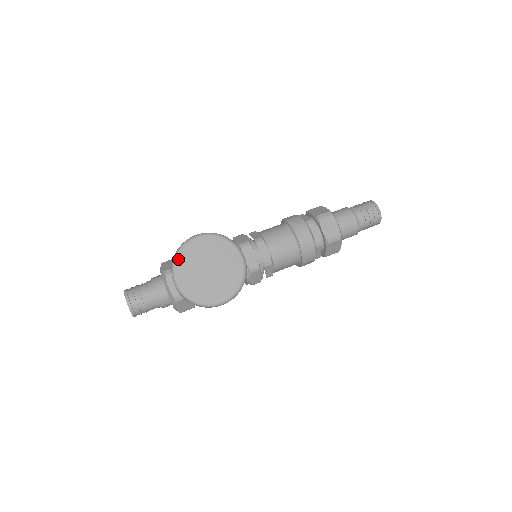
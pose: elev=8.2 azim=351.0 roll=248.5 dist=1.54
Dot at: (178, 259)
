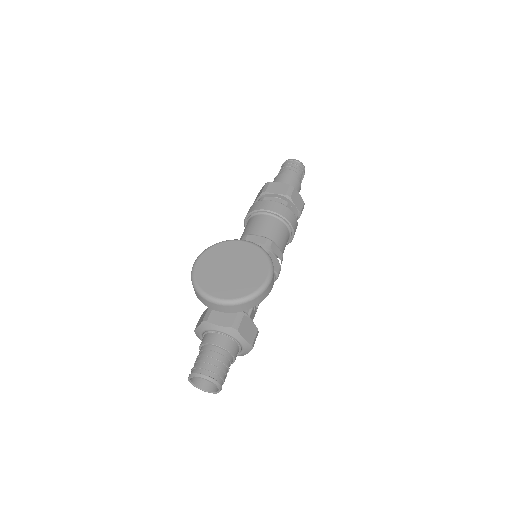
Dot at: (200, 286)
